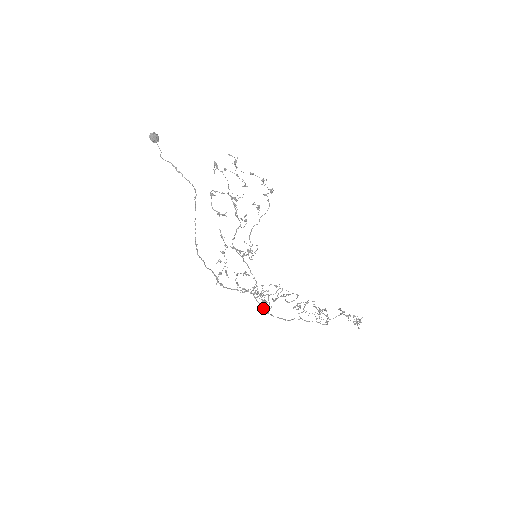
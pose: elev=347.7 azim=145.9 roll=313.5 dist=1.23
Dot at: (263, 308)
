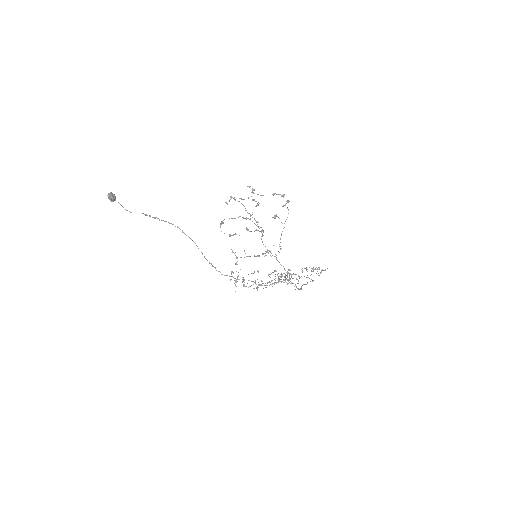
Dot at: (296, 286)
